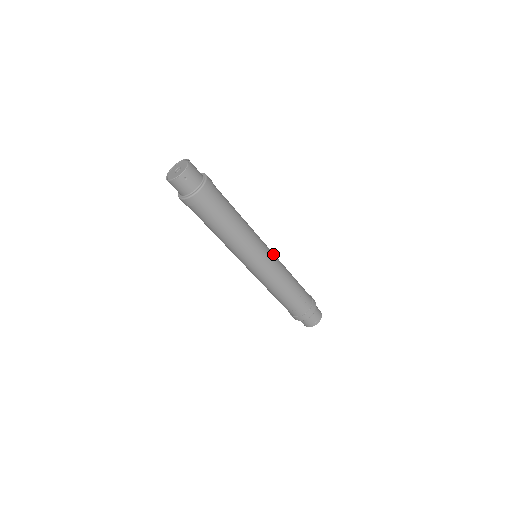
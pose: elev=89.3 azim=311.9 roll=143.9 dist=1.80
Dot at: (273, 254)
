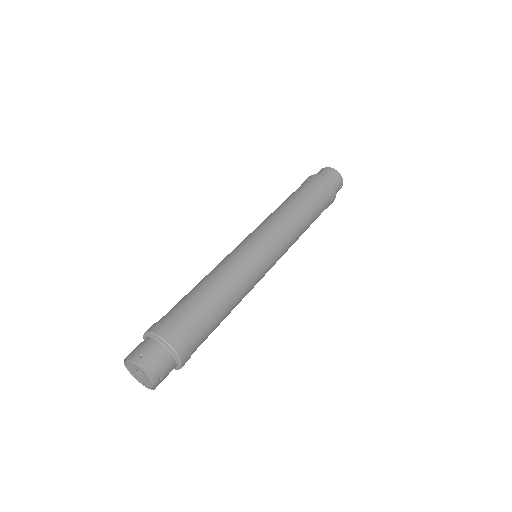
Dot at: (267, 237)
